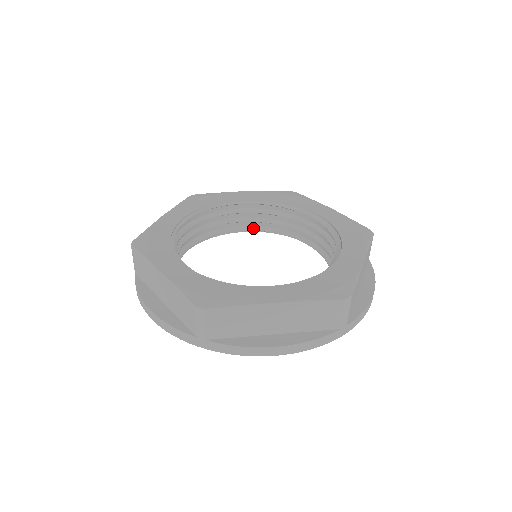
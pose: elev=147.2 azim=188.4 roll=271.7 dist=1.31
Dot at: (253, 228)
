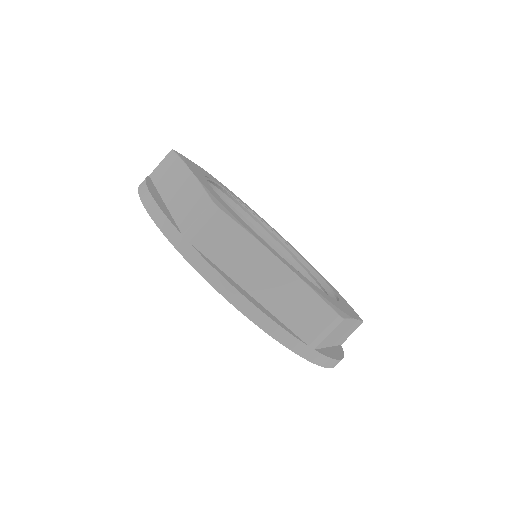
Dot at: occluded
